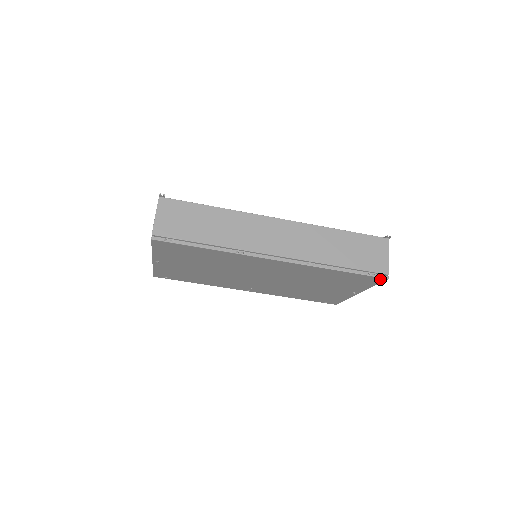
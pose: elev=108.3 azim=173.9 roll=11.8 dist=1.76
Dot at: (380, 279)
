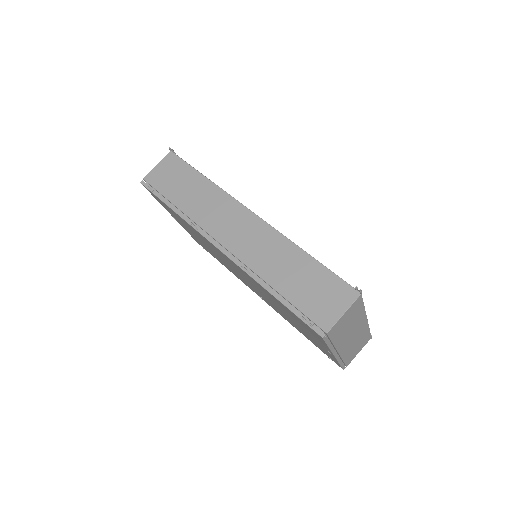
Dot at: (317, 334)
